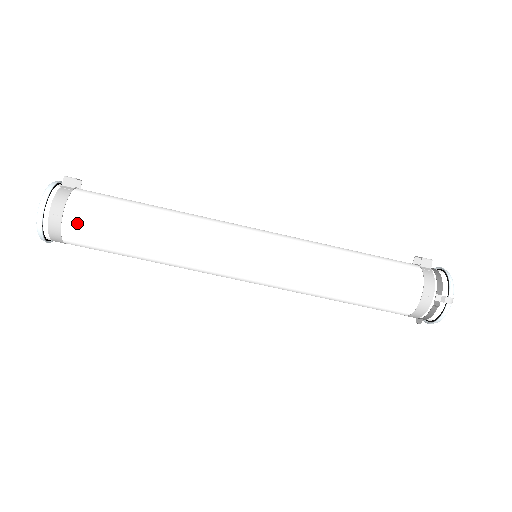
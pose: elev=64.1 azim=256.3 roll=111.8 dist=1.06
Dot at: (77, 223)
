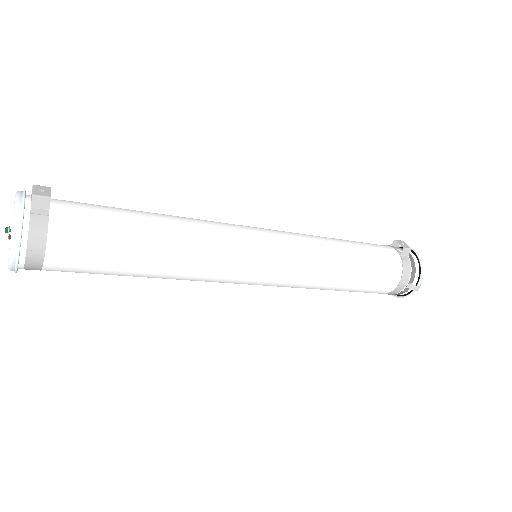
Dot at: (64, 260)
